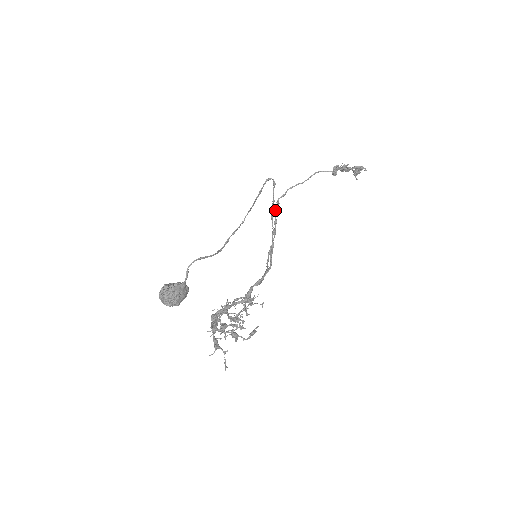
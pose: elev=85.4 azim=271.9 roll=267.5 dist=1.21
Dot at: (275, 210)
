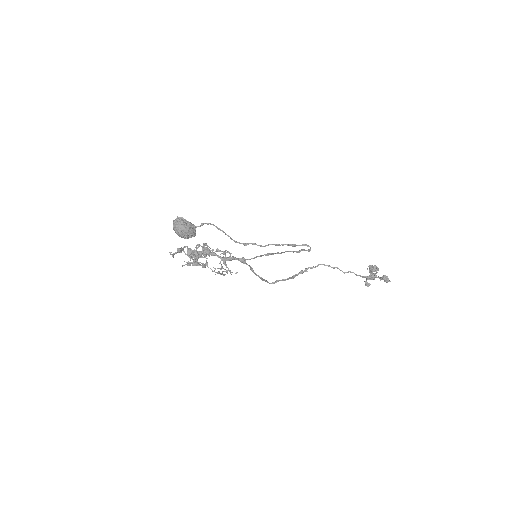
Dot at: (300, 271)
